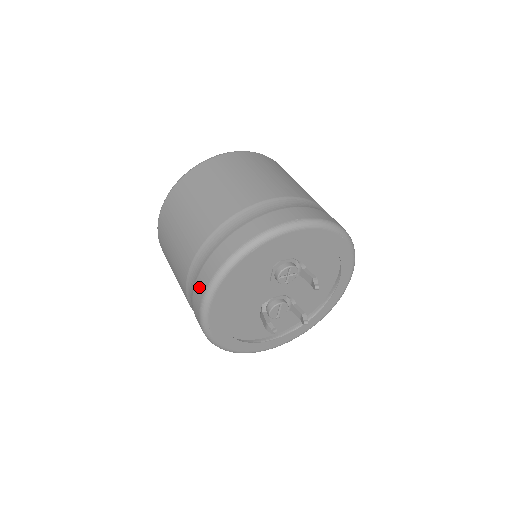
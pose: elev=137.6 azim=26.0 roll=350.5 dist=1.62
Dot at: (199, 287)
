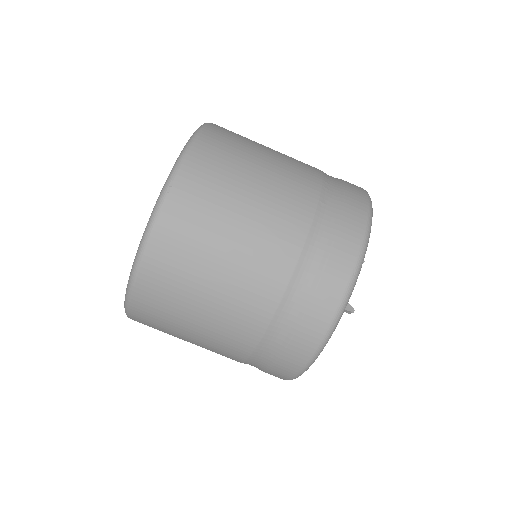
Dot at: occluded
